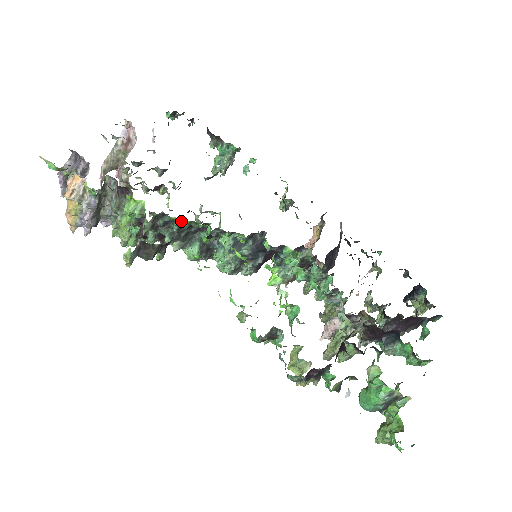
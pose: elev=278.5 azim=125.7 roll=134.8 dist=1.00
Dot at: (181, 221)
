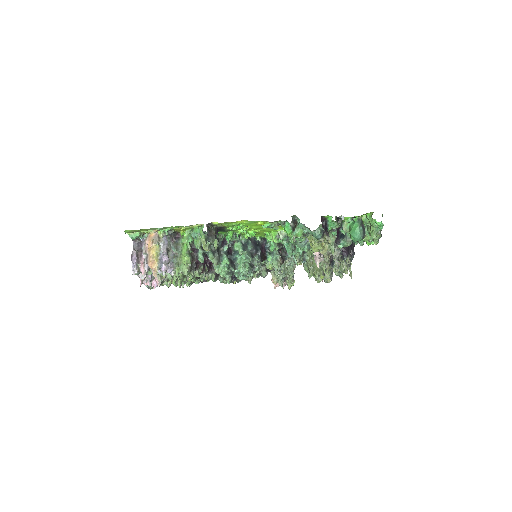
Dot at: occluded
